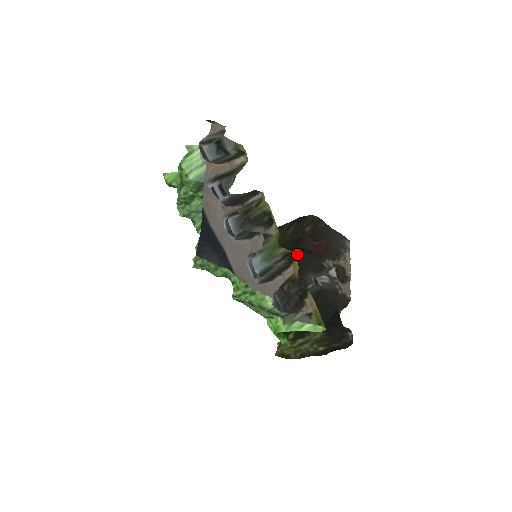
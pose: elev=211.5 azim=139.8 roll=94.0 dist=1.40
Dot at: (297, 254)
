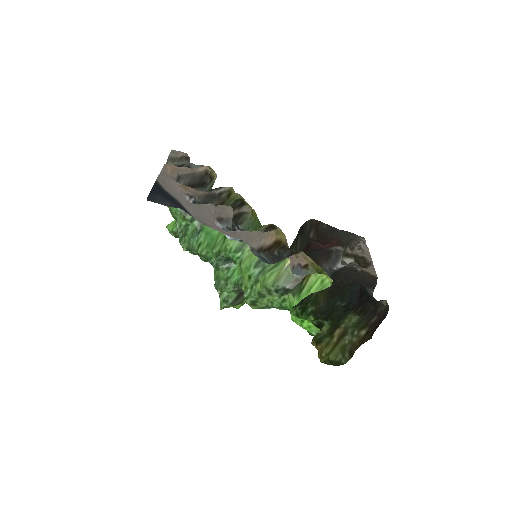
Dot at: occluded
